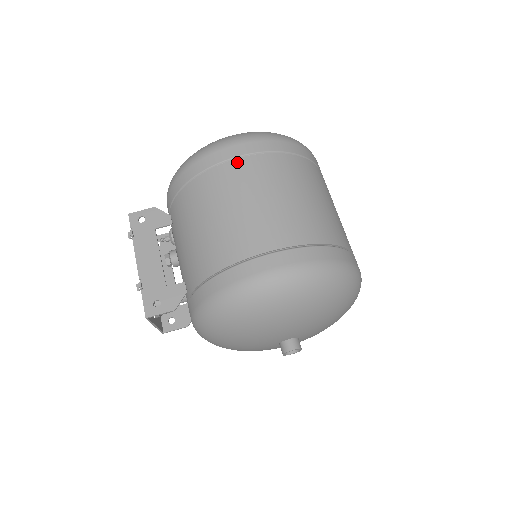
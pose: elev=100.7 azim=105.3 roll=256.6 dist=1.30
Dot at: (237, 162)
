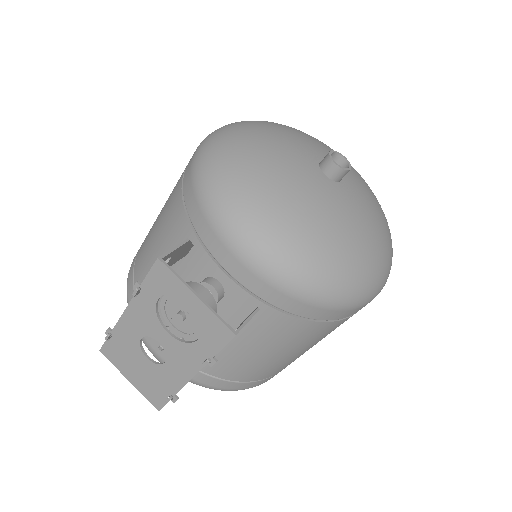
Dot at: occluded
